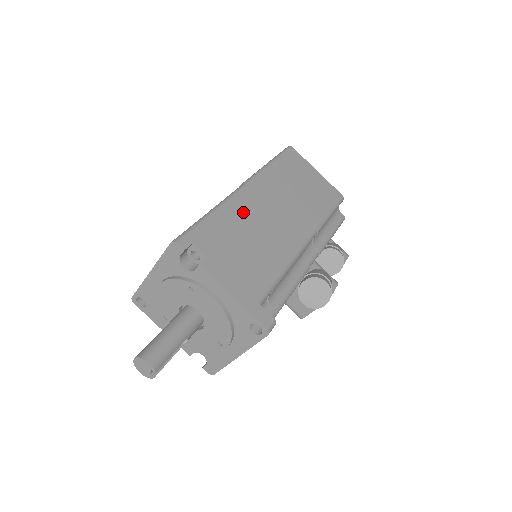
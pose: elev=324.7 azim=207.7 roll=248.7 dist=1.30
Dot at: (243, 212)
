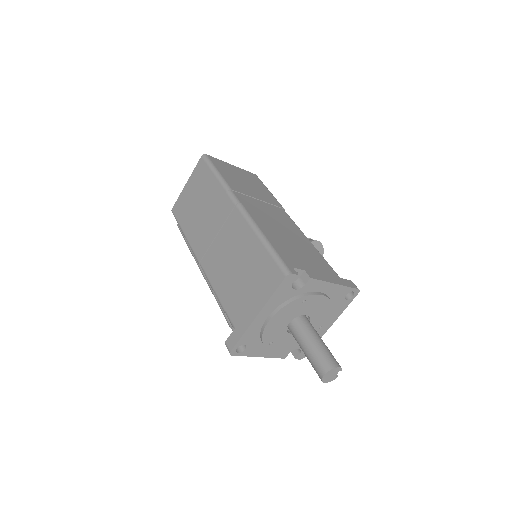
Dot at: (266, 225)
